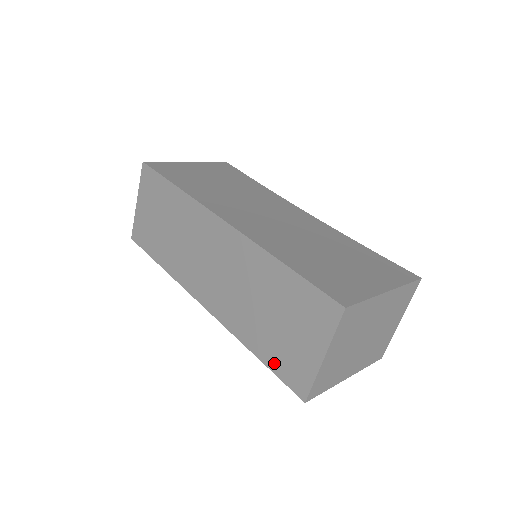
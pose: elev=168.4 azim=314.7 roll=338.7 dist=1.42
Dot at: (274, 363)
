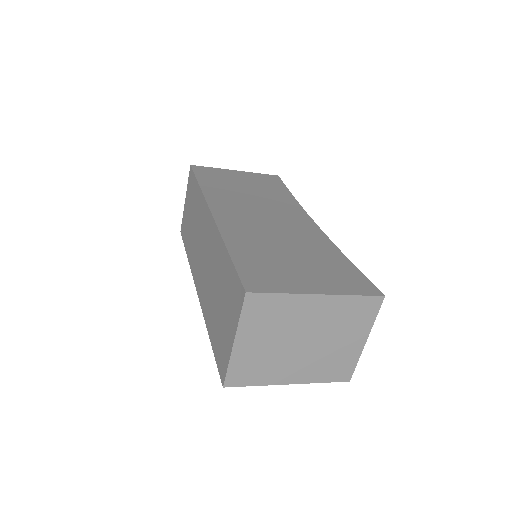
Dot at: (215, 346)
